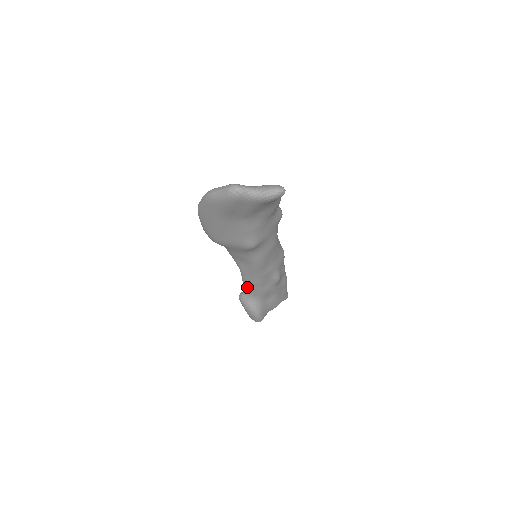
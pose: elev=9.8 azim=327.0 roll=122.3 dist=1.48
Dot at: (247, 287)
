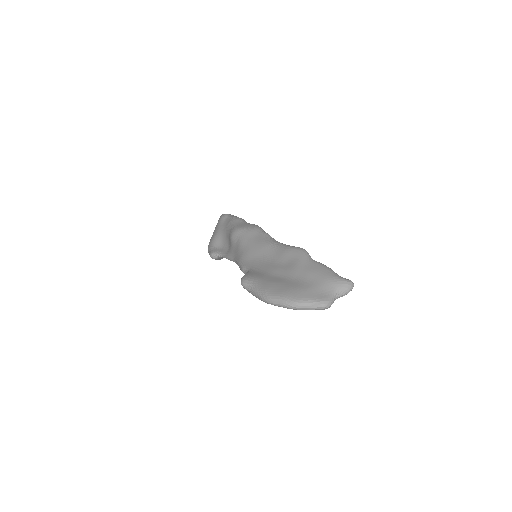
Dot at: occluded
